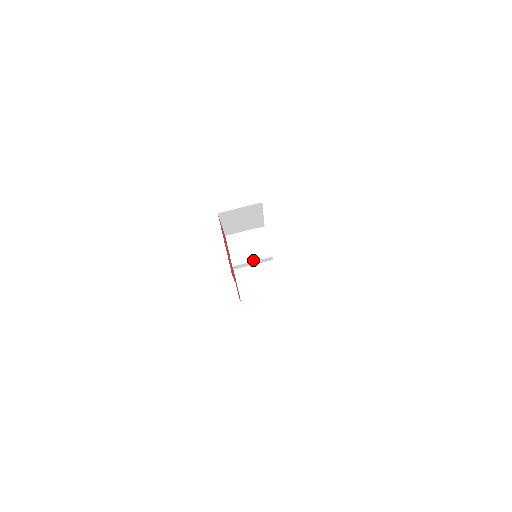
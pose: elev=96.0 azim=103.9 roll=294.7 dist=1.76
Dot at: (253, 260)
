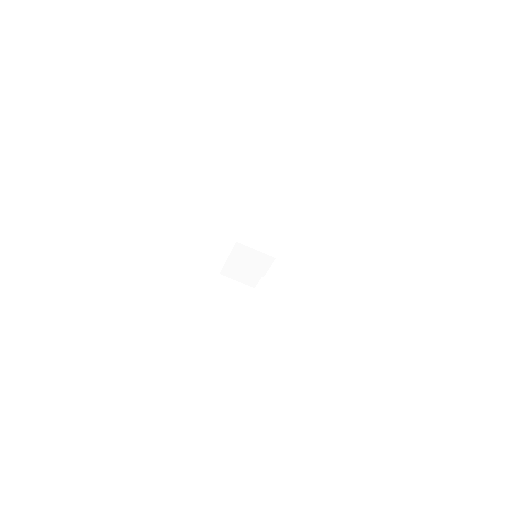
Dot at: (246, 269)
